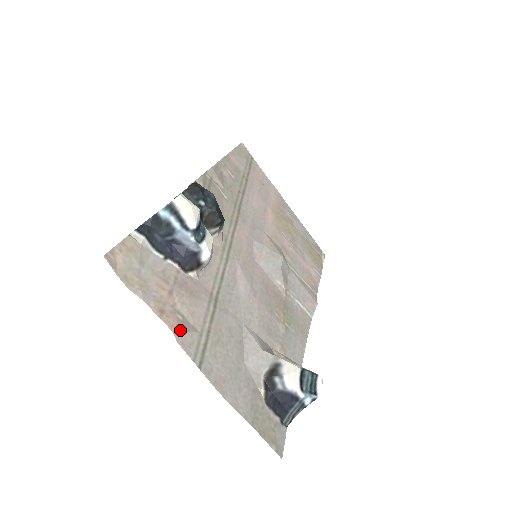
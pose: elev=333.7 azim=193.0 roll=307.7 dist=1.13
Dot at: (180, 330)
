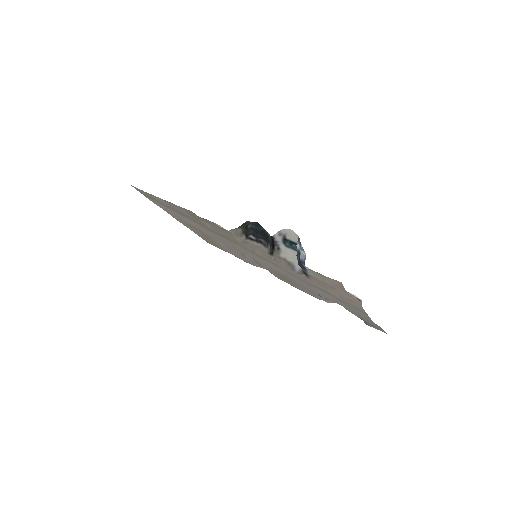
Dot at: (356, 302)
